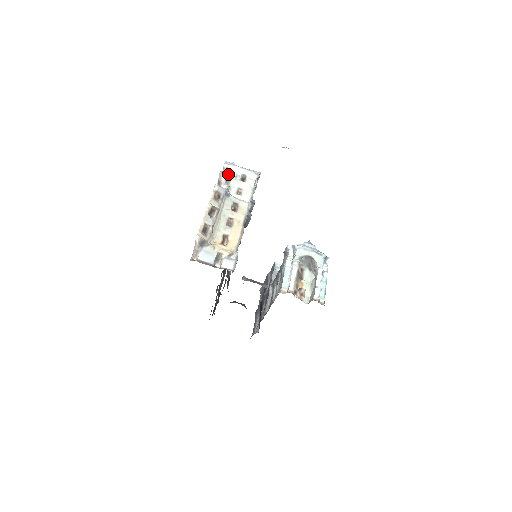
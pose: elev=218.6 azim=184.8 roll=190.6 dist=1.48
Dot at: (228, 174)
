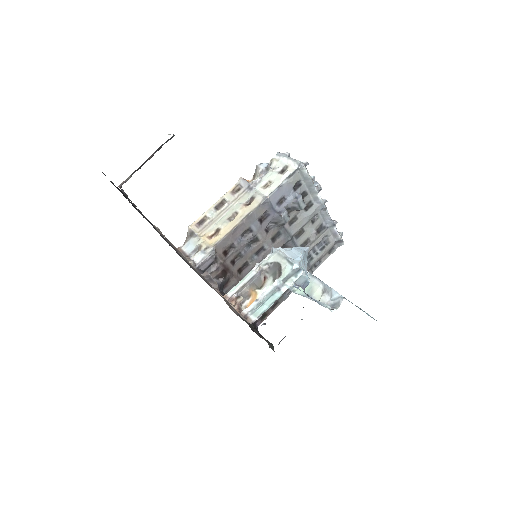
Dot at: (264, 166)
